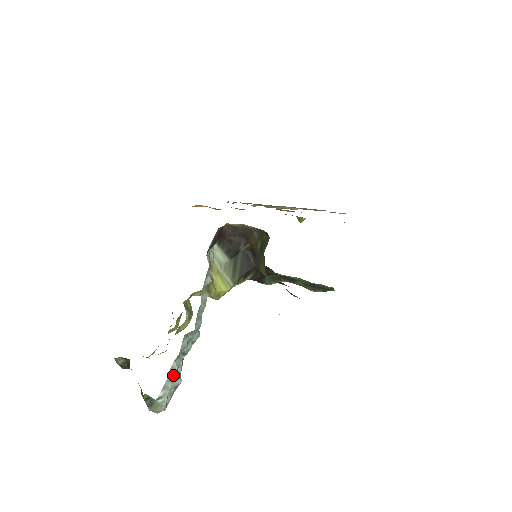
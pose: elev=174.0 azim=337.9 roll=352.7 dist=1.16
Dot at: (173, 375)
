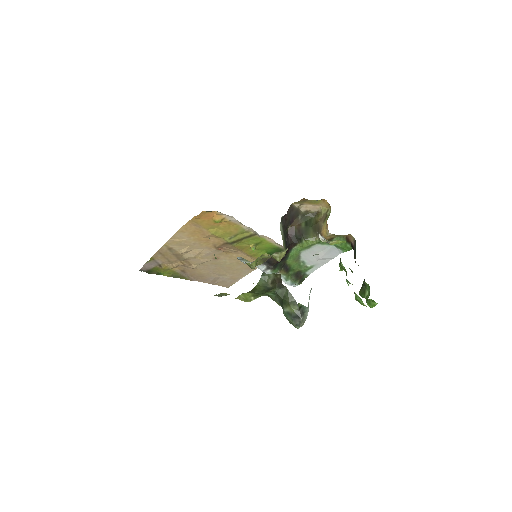
Dot at: occluded
